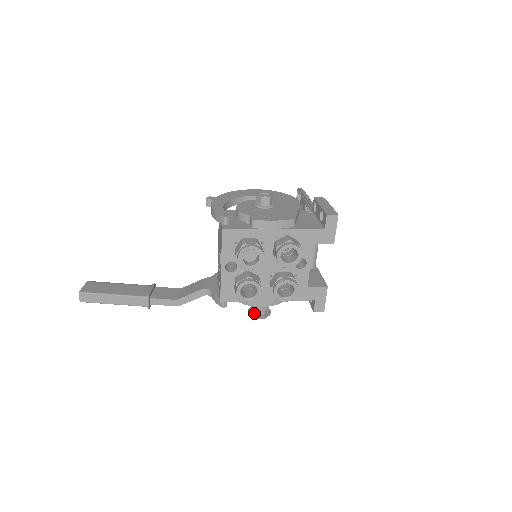
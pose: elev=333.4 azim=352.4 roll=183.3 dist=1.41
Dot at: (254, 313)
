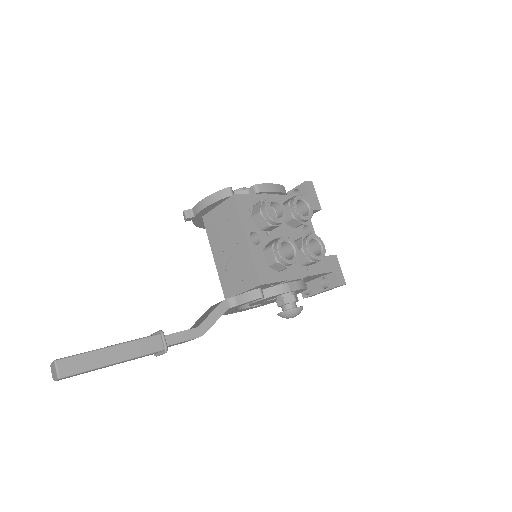
Dot at: (288, 310)
